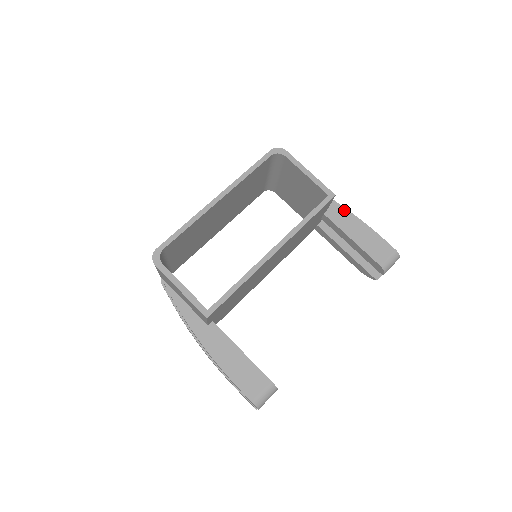
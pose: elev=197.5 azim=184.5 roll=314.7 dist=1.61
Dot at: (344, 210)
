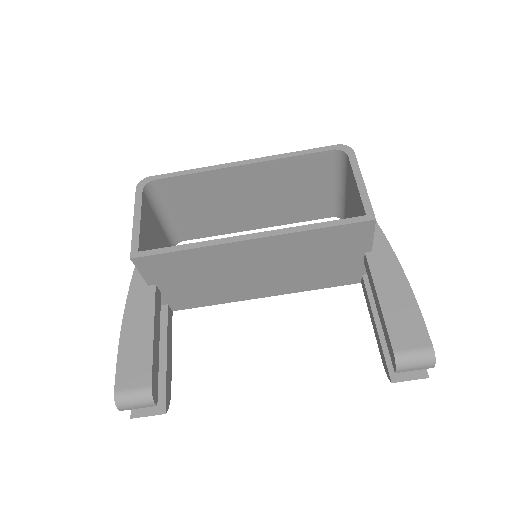
Dot at: (395, 262)
